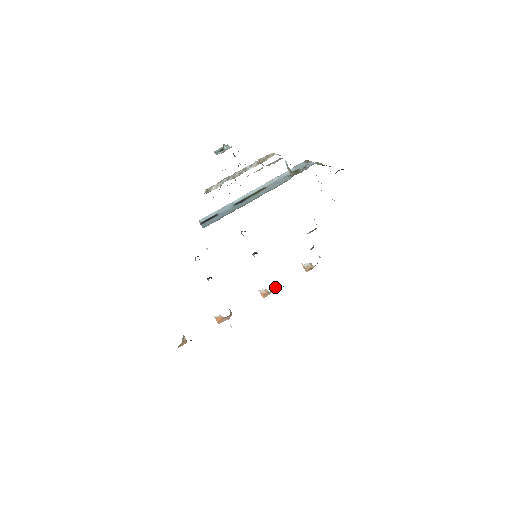
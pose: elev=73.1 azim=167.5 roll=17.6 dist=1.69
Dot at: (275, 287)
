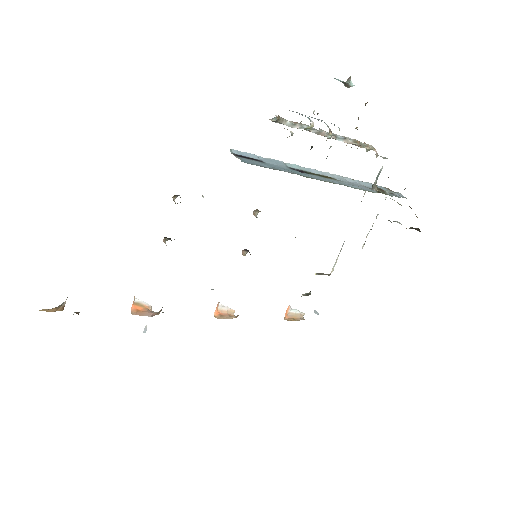
Dot at: occluded
